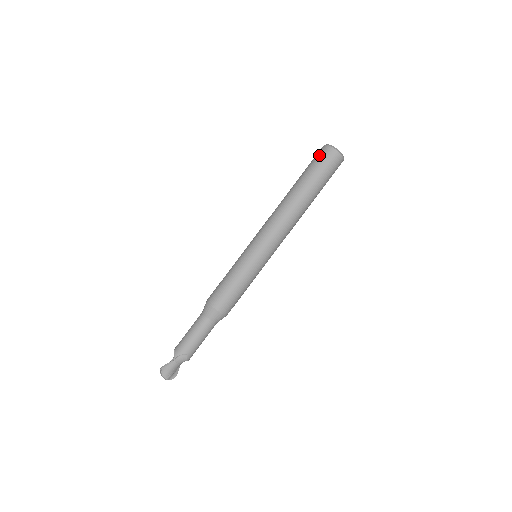
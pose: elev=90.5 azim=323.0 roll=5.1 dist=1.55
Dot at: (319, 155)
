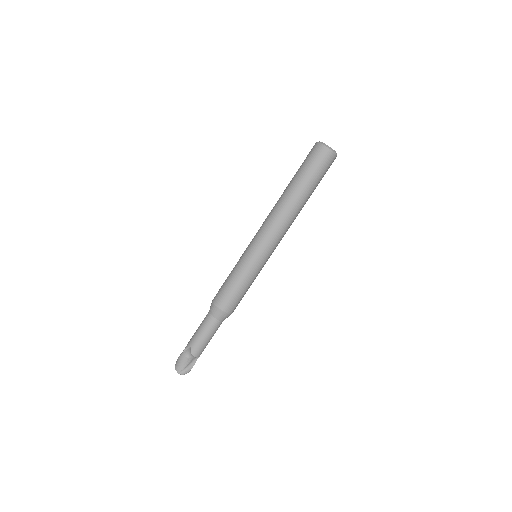
Dot at: occluded
